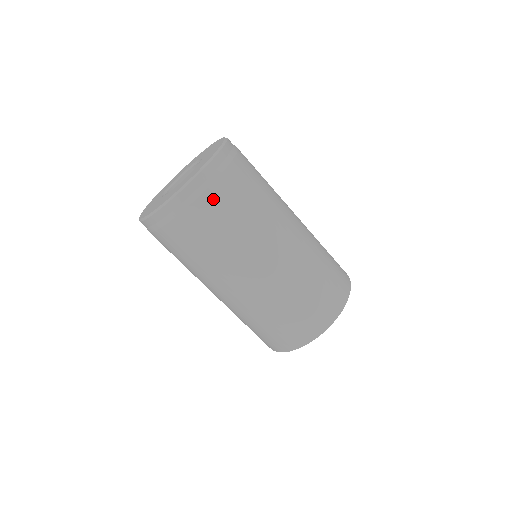
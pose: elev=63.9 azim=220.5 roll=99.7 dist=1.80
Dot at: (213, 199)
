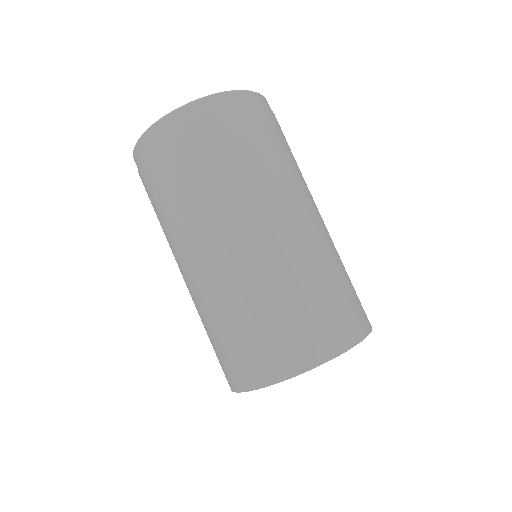
Dot at: (259, 119)
